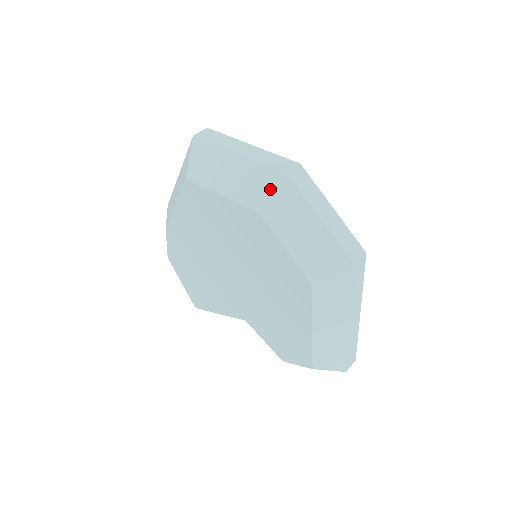
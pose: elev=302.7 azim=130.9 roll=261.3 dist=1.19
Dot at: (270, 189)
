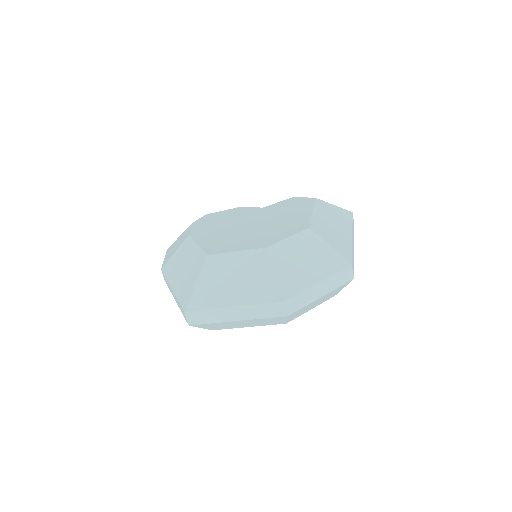
Dot at: (283, 320)
